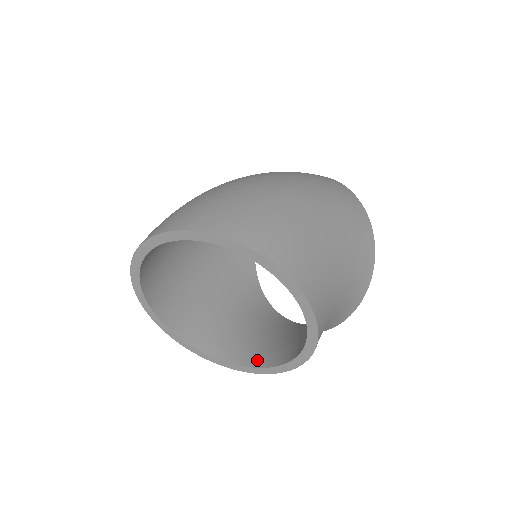
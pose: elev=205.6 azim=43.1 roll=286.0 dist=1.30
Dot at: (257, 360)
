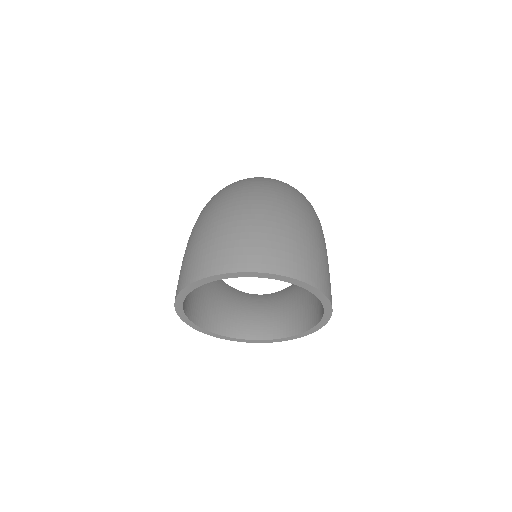
Dot at: (236, 332)
